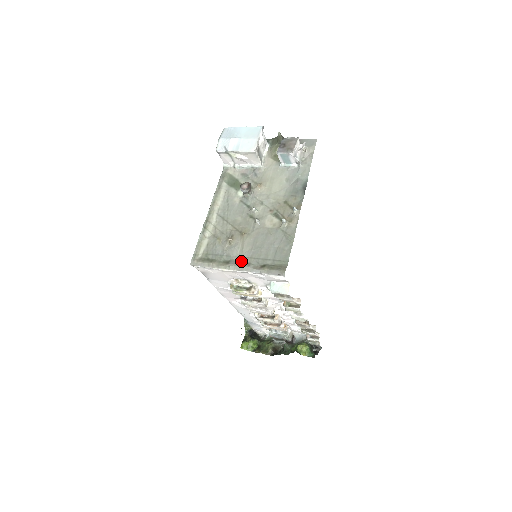
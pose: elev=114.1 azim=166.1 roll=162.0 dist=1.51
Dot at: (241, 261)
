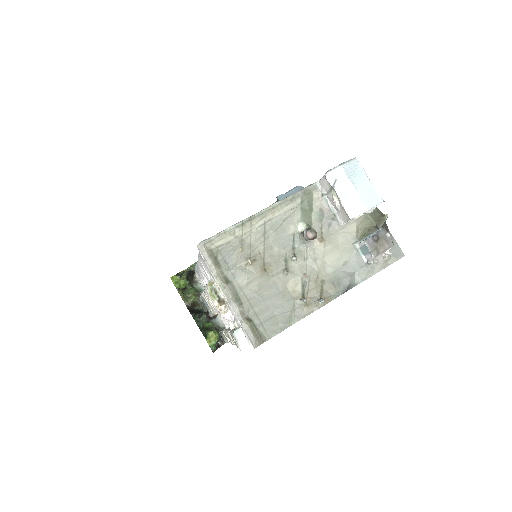
Dot at: (238, 293)
